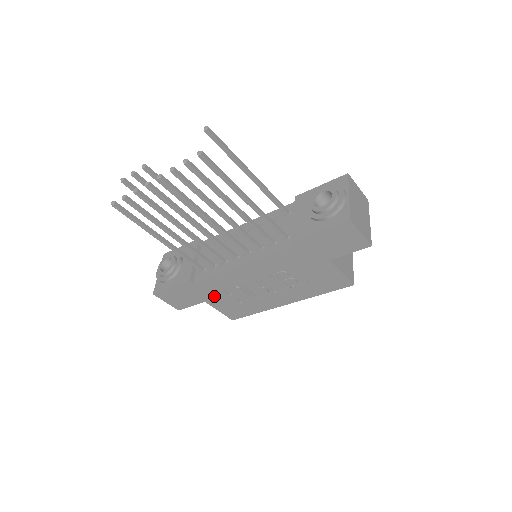
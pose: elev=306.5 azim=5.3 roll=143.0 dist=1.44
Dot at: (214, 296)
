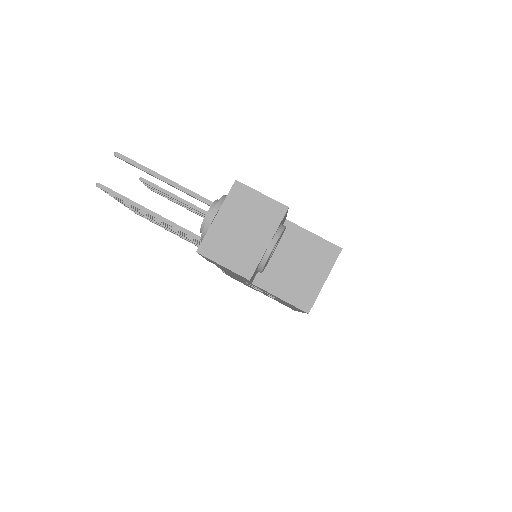
Dot at: occluded
